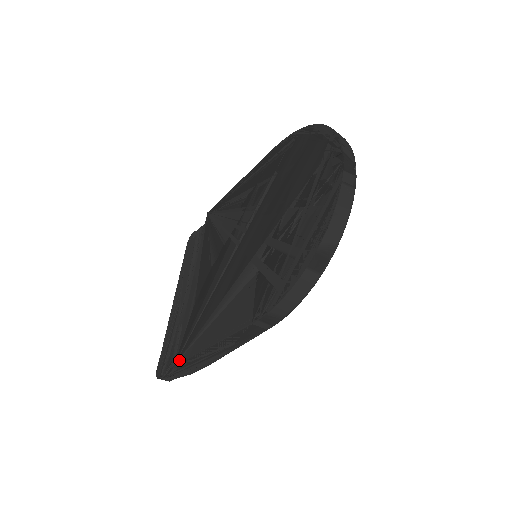
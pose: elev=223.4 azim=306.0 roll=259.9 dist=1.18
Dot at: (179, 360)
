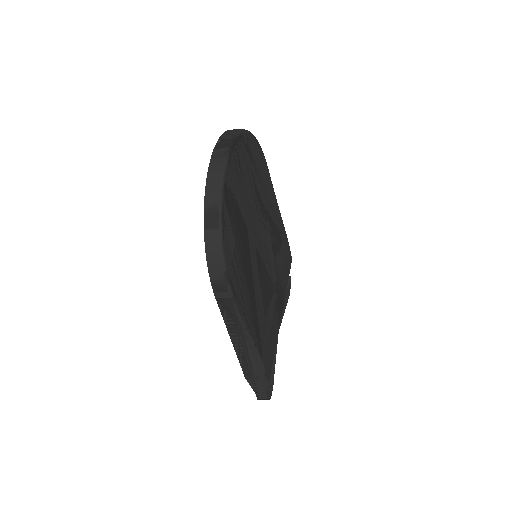
Dot at: occluded
